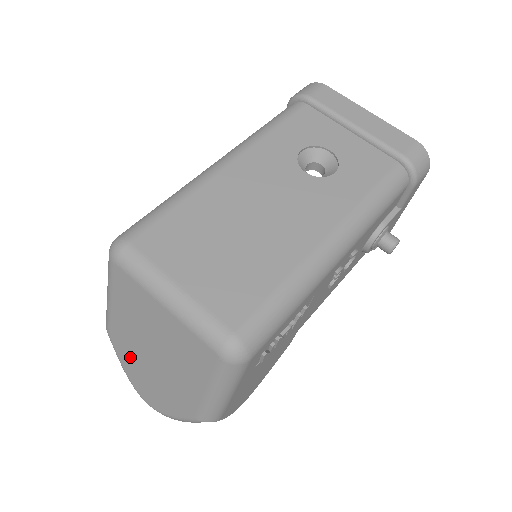
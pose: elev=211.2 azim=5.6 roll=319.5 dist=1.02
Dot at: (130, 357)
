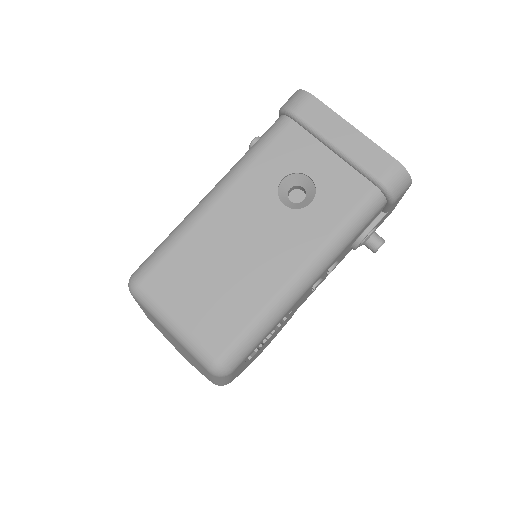
Dot at: (164, 335)
